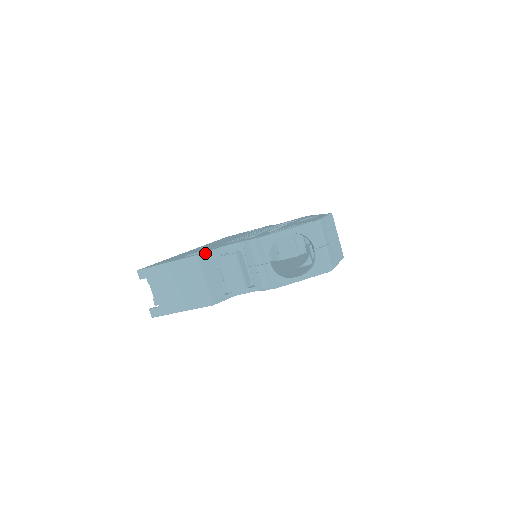
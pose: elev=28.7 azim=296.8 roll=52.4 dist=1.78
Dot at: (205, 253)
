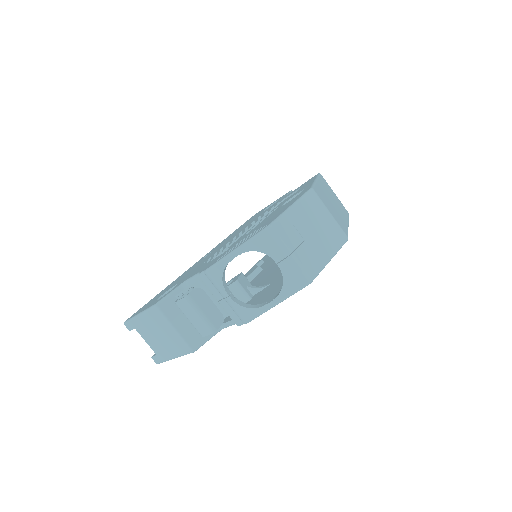
Dot at: (164, 298)
